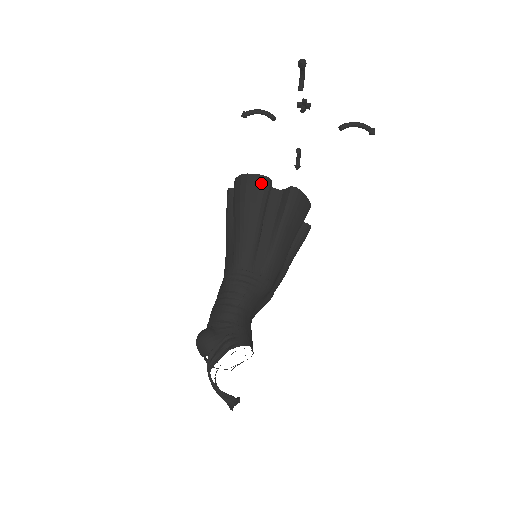
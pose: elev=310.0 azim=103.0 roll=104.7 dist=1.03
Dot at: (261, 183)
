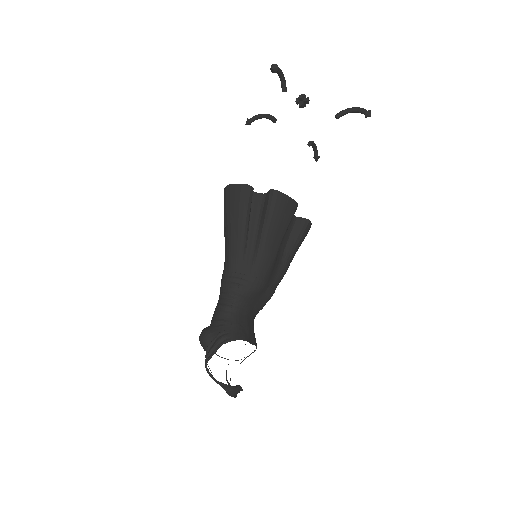
Dot at: (242, 191)
